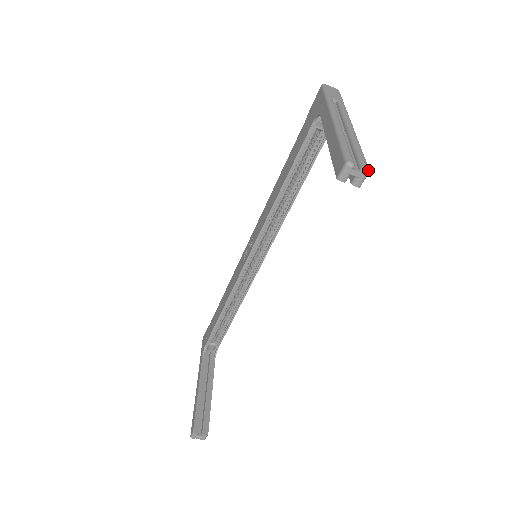
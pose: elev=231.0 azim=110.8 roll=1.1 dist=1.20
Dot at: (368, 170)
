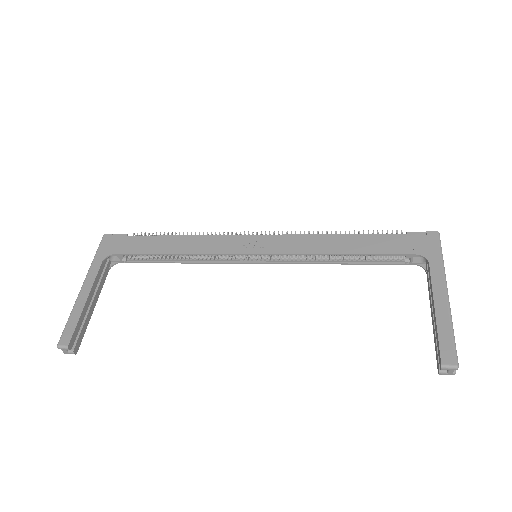
Dot at: occluded
